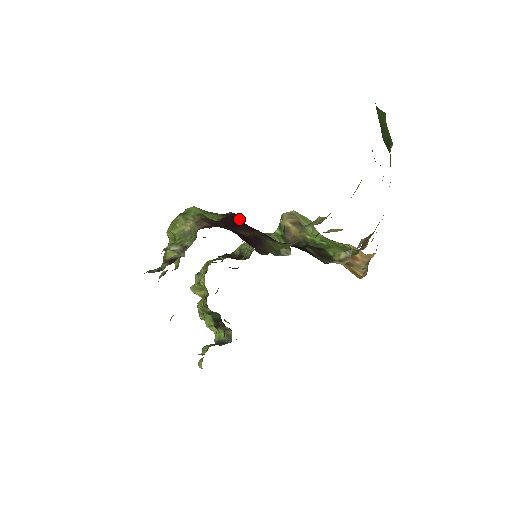
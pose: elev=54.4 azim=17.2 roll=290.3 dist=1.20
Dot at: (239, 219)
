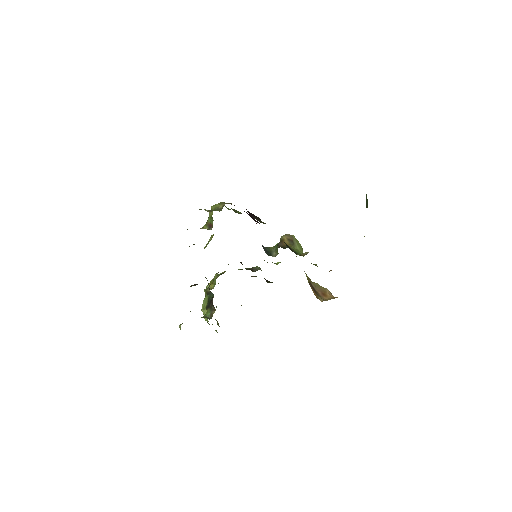
Dot at: occluded
